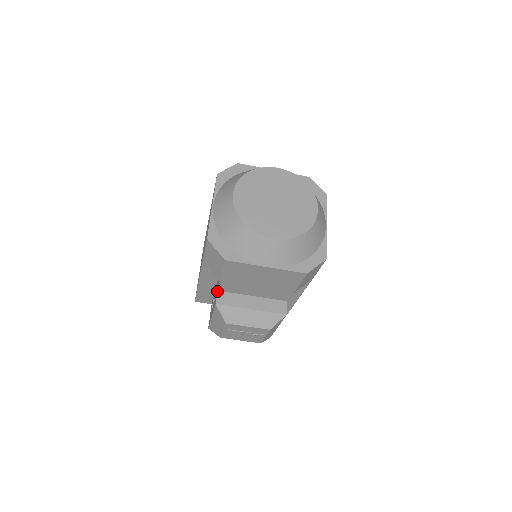
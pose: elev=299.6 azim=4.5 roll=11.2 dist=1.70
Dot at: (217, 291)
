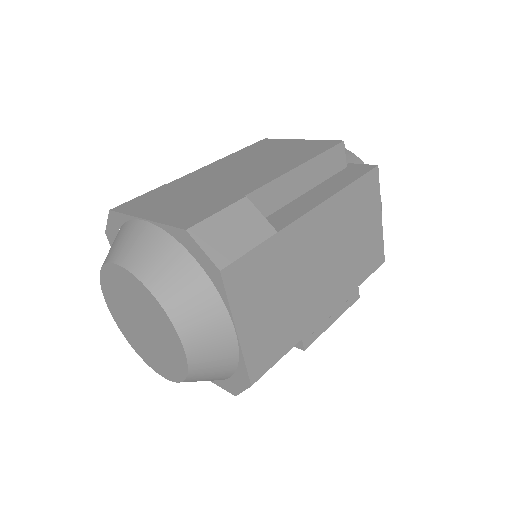
Dot at: occluded
